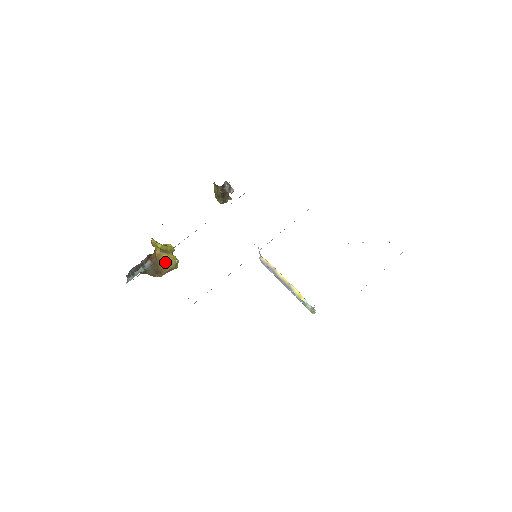
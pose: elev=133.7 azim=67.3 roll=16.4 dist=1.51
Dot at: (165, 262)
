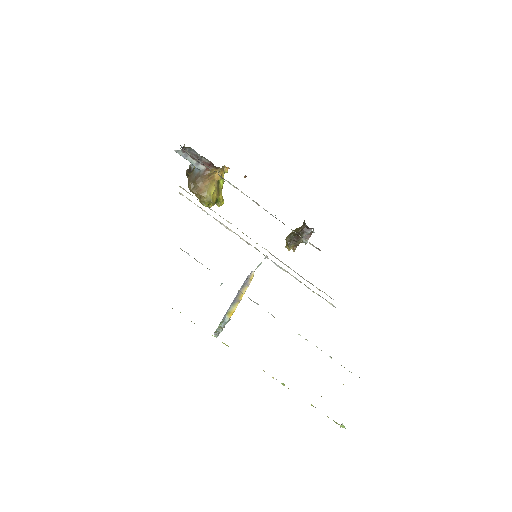
Dot at: (208, 187)
